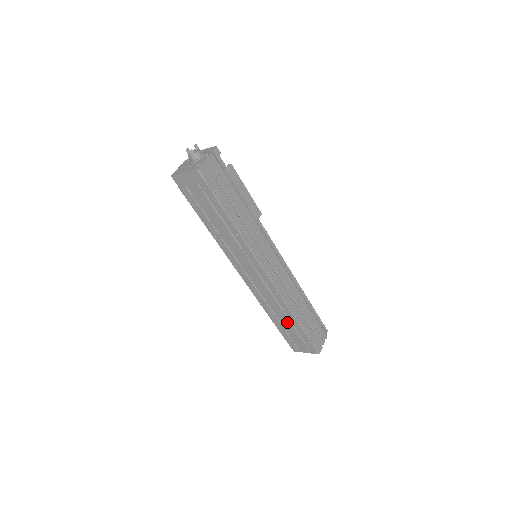
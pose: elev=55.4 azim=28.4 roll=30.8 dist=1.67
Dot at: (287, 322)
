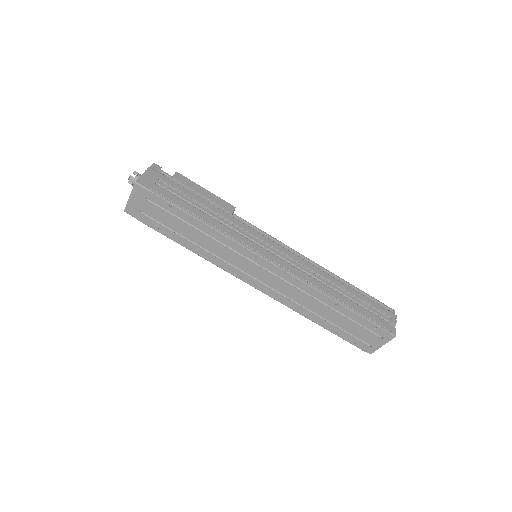
Dot at: (333, 314)
